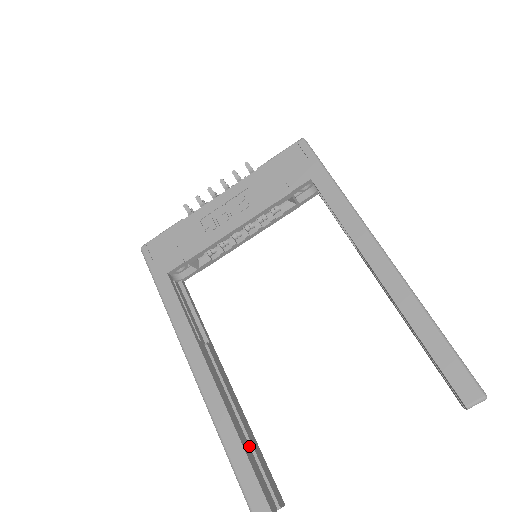
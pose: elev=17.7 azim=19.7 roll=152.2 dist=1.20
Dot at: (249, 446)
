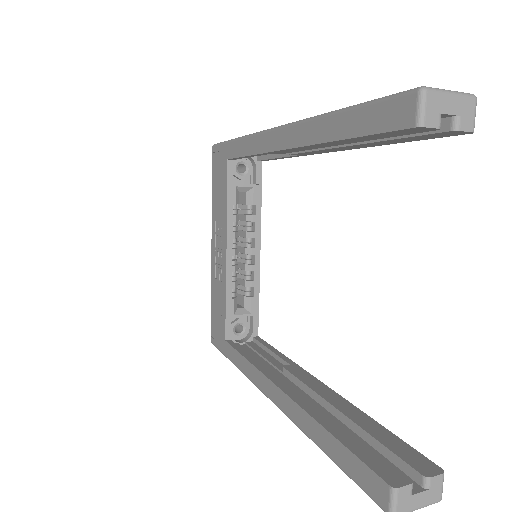
Dot at: (349, 429)
